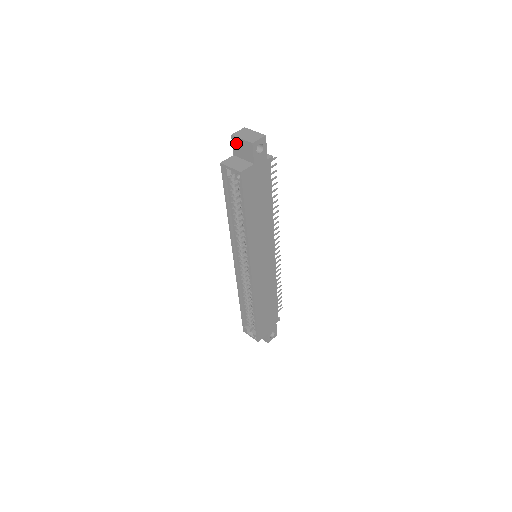
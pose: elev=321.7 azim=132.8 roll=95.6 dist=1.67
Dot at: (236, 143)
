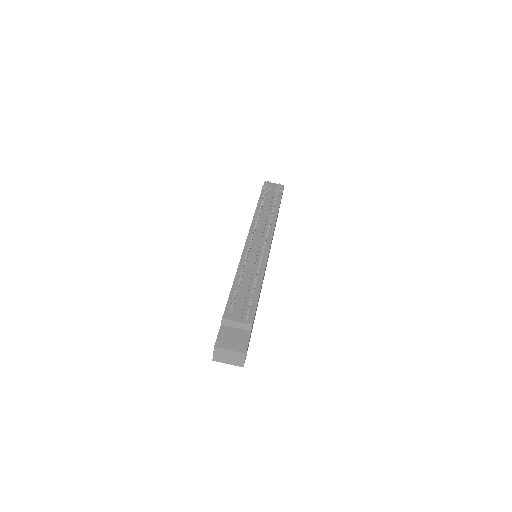
Dot at: occluded
